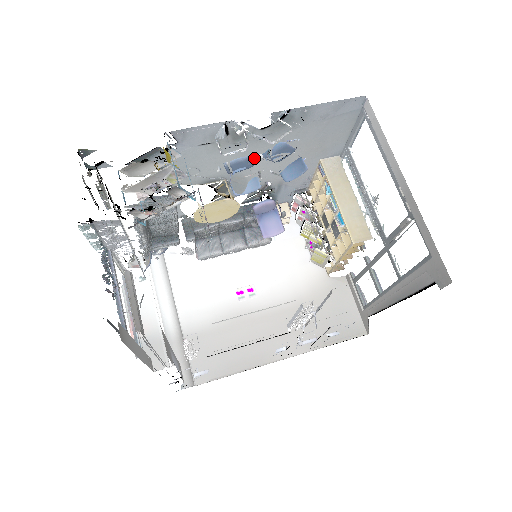
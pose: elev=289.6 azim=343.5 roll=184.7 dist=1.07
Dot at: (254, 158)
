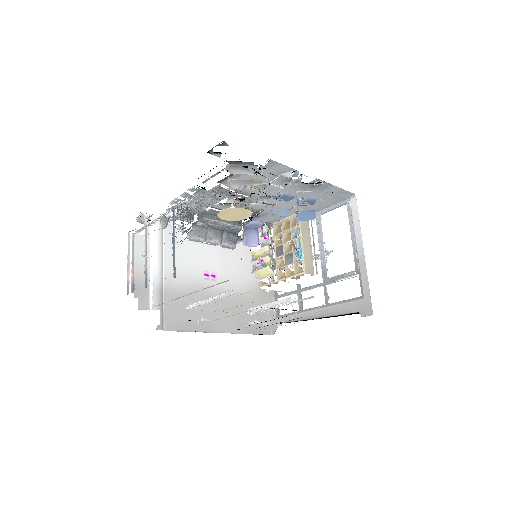
Dot at: occluded
